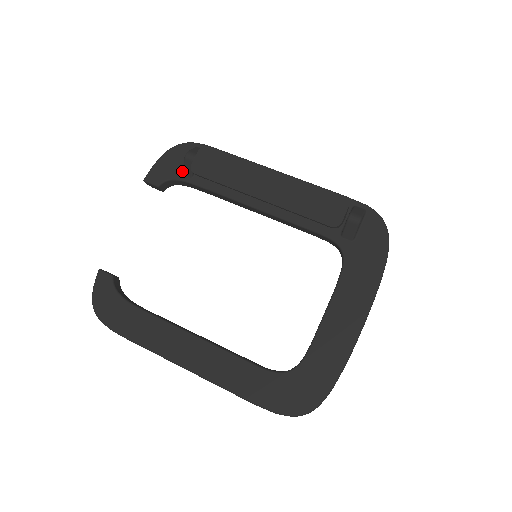
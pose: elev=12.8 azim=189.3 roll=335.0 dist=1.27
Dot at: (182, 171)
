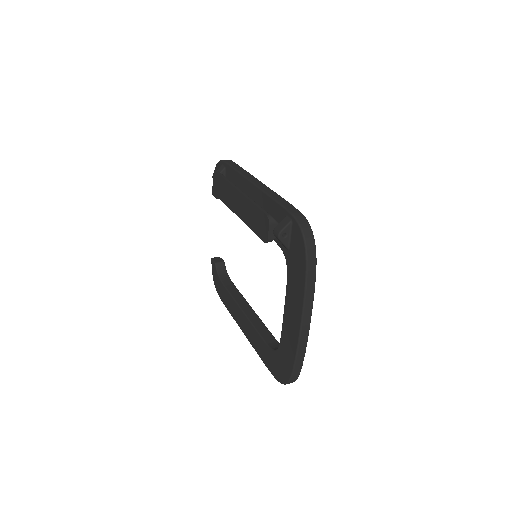
Dot at: occluded
